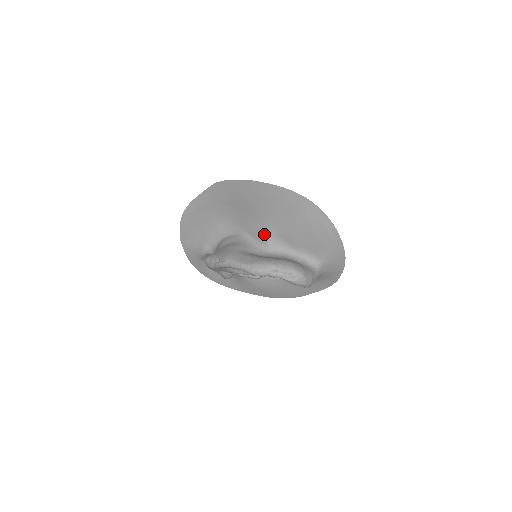
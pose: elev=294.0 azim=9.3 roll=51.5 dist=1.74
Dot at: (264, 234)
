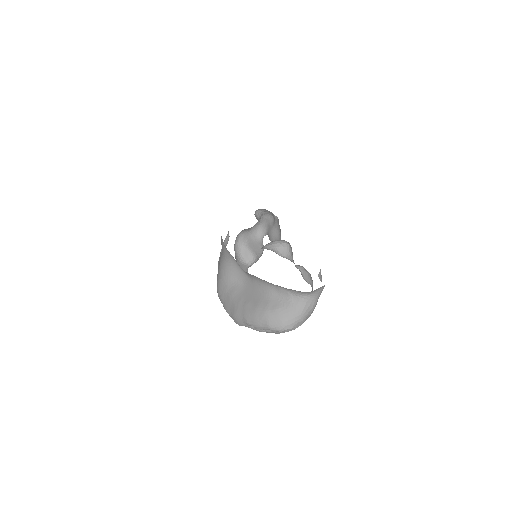
Dot at: occluded
